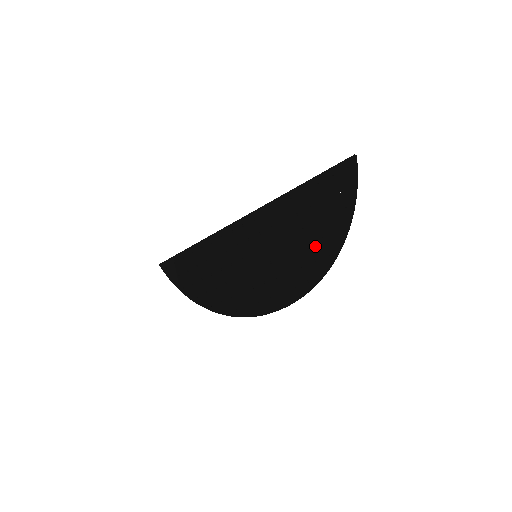
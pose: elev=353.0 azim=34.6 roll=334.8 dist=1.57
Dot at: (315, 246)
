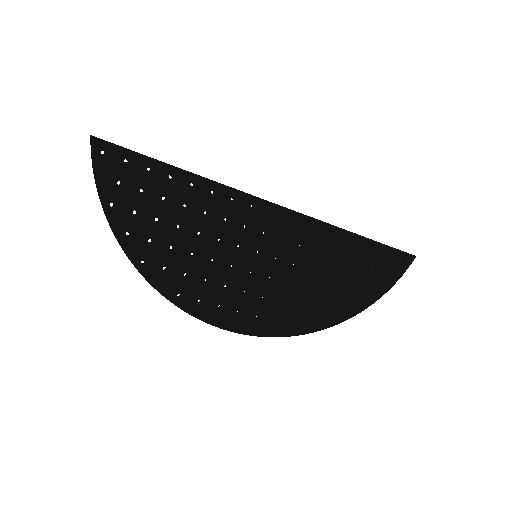
Dot at: (328, 300)
